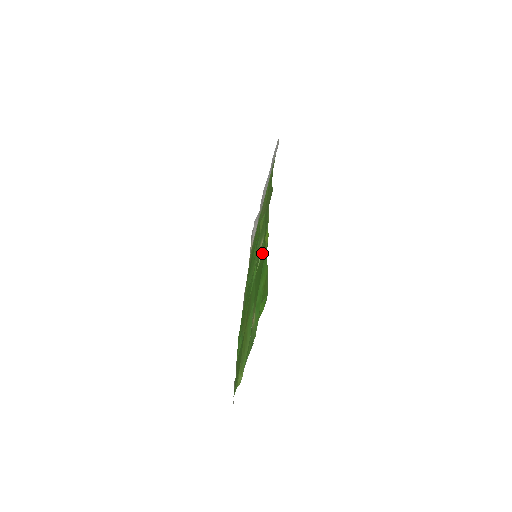
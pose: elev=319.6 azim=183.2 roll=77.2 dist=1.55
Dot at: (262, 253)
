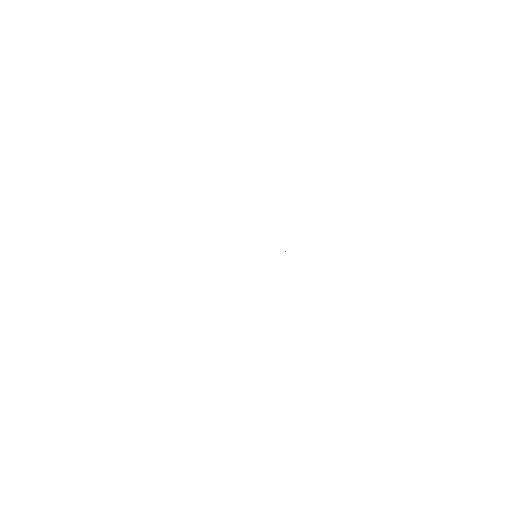
Dot at: occluded
